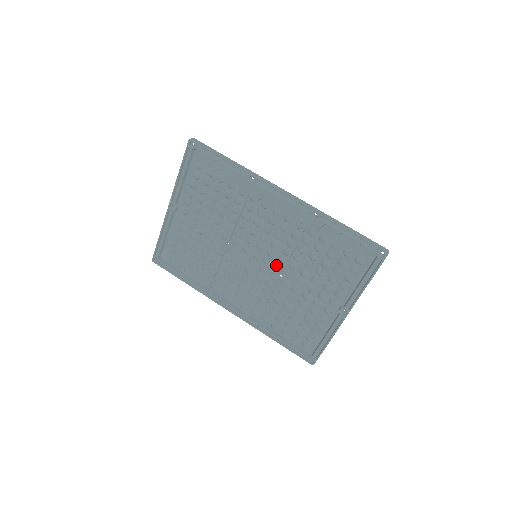
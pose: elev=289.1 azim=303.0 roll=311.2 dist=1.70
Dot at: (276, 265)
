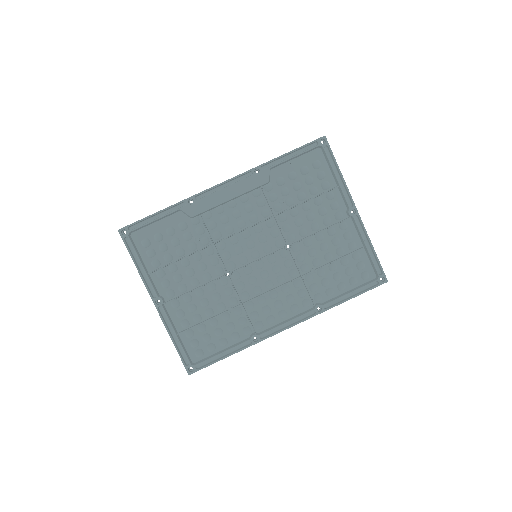
Dot at: (276, 242)
